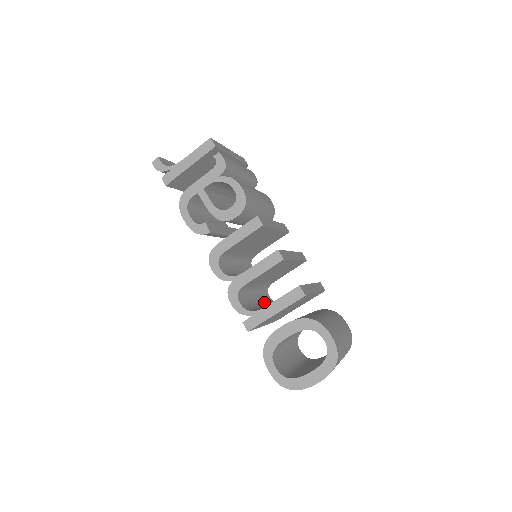
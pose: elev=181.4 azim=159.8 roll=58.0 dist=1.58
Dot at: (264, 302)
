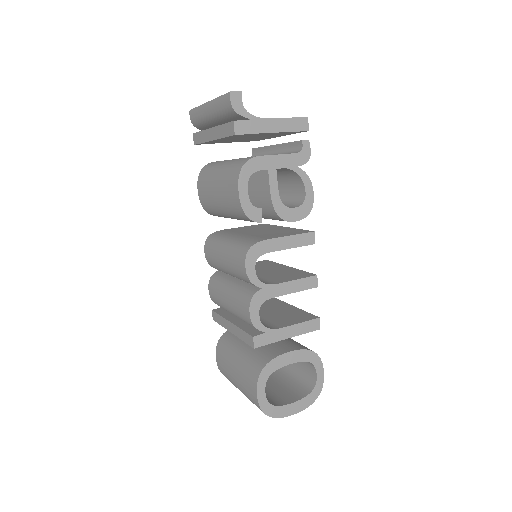
Dot at: occluded
